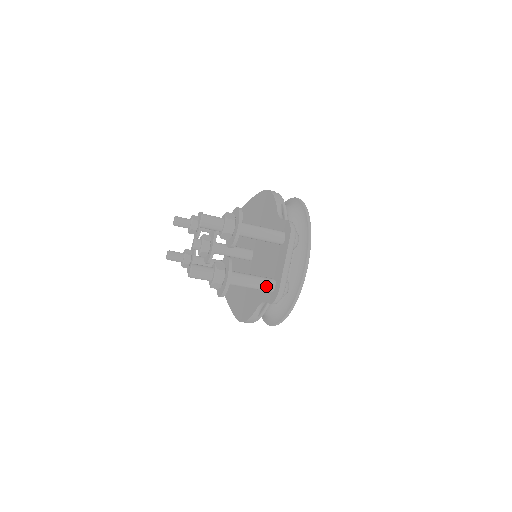
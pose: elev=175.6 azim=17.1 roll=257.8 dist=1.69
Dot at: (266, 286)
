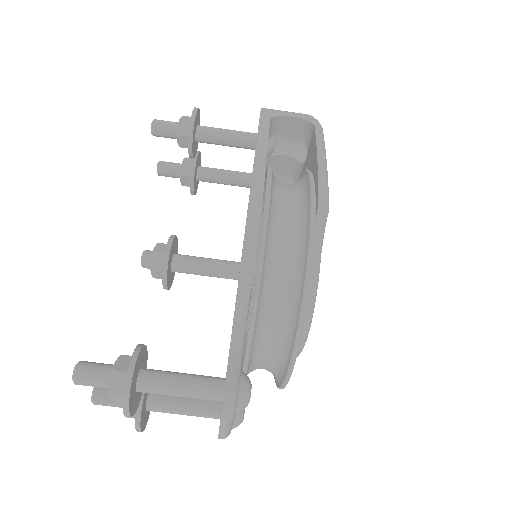
Dot at: (206, 417)
